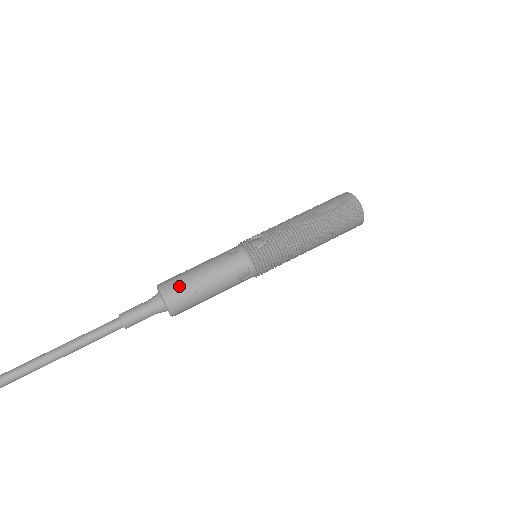
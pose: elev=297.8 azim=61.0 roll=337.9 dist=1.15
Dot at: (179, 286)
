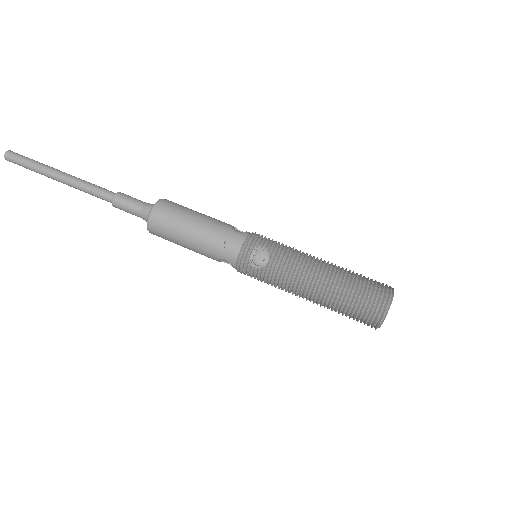
Dot at: (165, 228)
